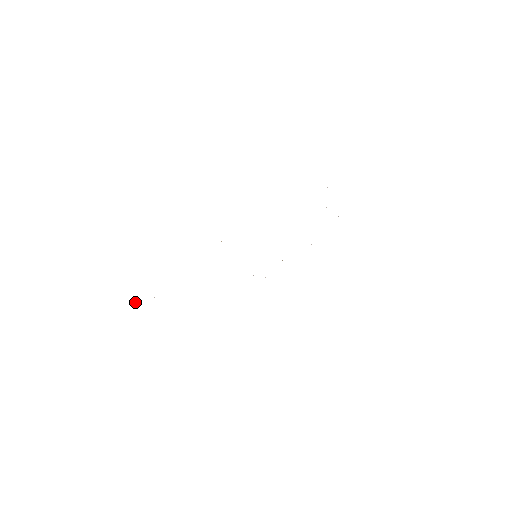
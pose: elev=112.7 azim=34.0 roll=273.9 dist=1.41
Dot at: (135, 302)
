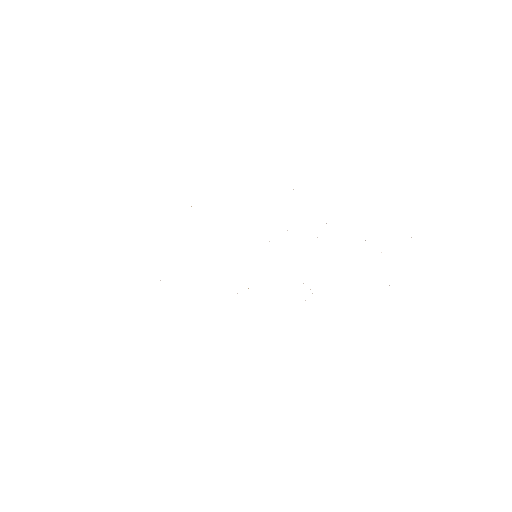
Dot at: occluded
